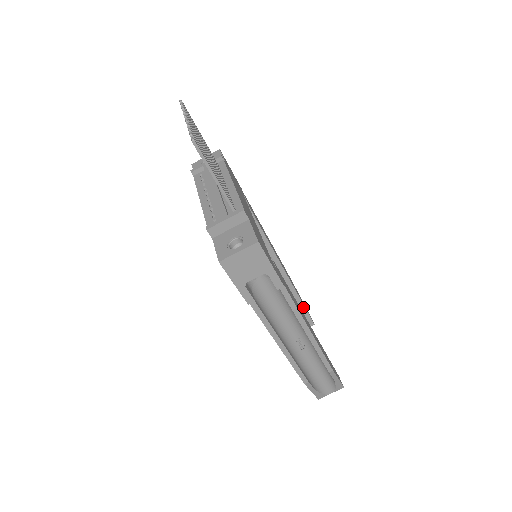
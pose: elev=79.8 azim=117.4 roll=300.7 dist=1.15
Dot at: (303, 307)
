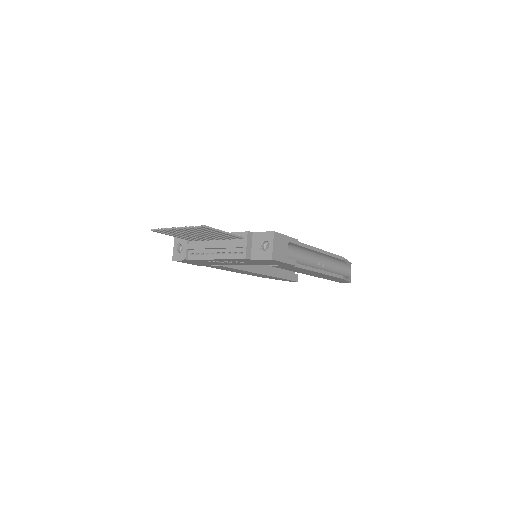
Dot at: occluded
